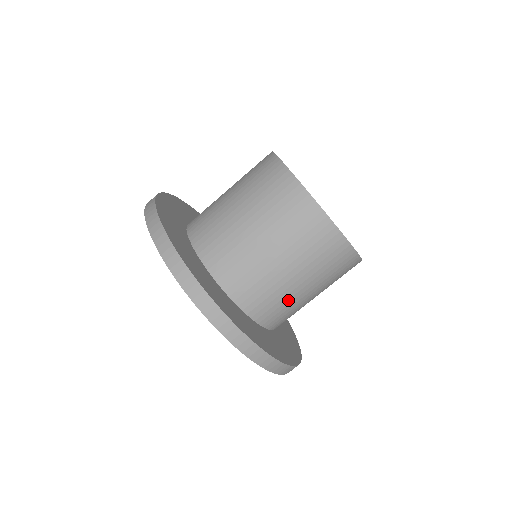
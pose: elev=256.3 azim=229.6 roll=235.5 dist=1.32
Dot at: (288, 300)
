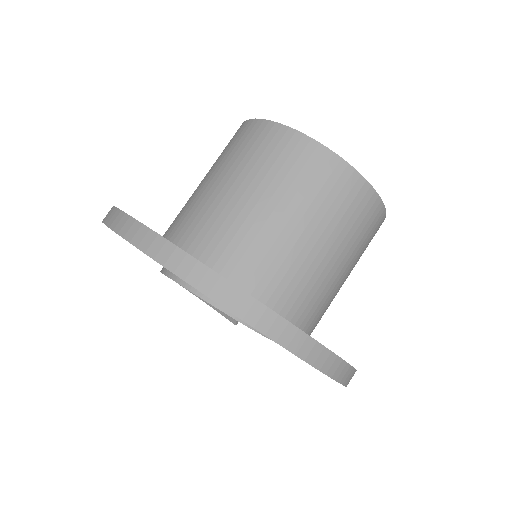
Dot at: (235, 222)
